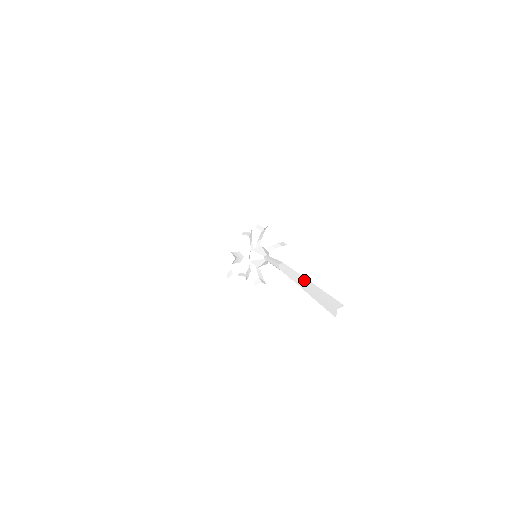
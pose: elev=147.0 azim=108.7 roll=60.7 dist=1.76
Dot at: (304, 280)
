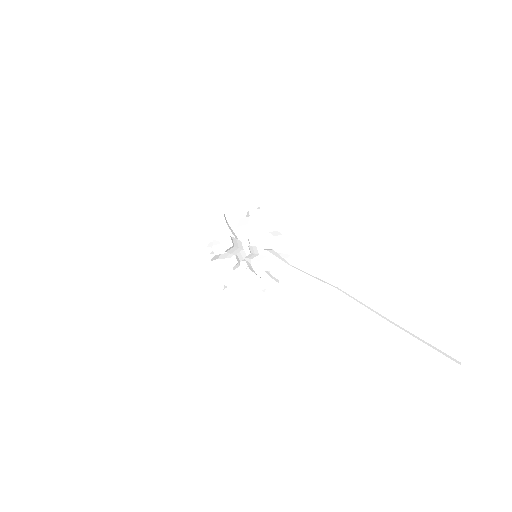
Dot at: (388, 320)
